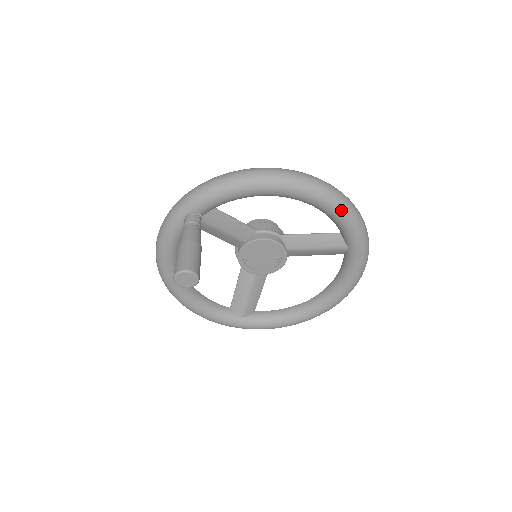
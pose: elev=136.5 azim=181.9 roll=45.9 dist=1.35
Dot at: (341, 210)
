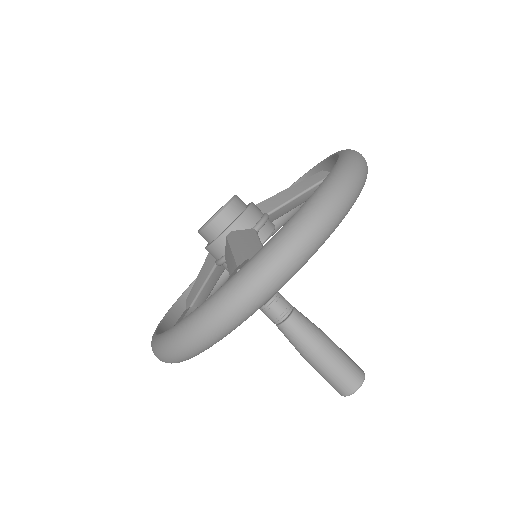
Dot at: occluded
